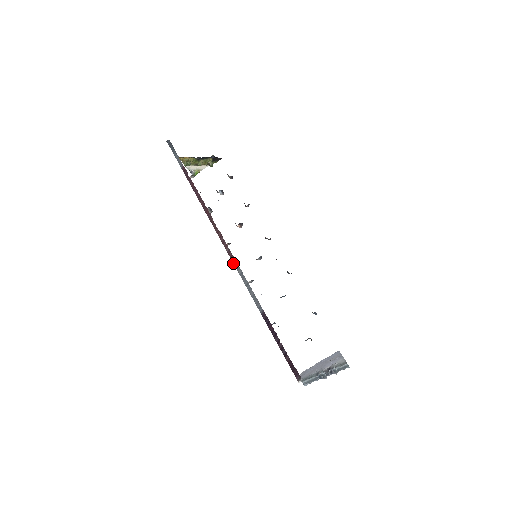
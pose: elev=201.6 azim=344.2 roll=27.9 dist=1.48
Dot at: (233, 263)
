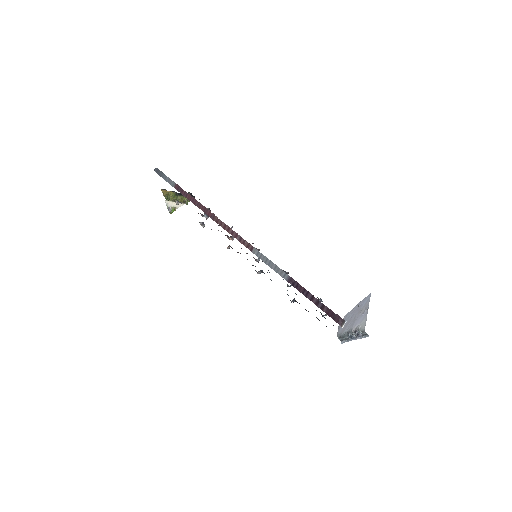
Dot at: (246, 247)
